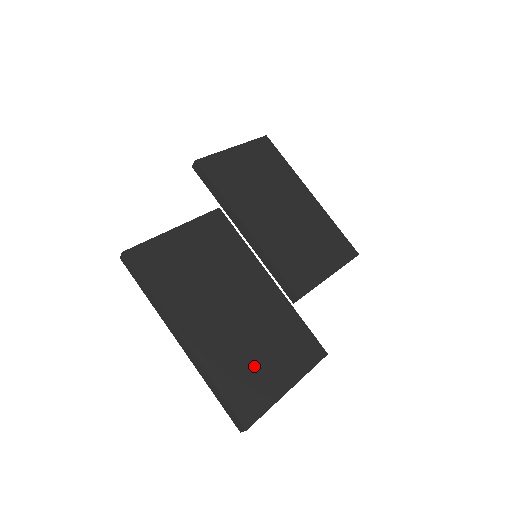
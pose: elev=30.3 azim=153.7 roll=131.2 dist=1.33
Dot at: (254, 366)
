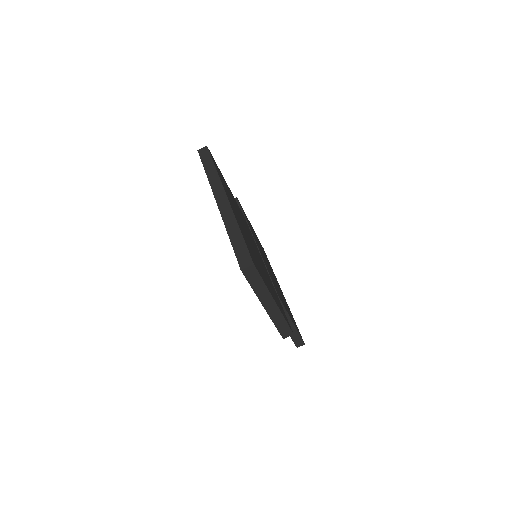
Dot at: (258, 263)
